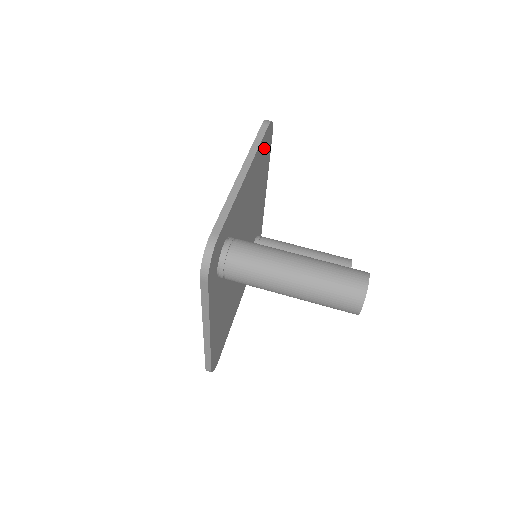
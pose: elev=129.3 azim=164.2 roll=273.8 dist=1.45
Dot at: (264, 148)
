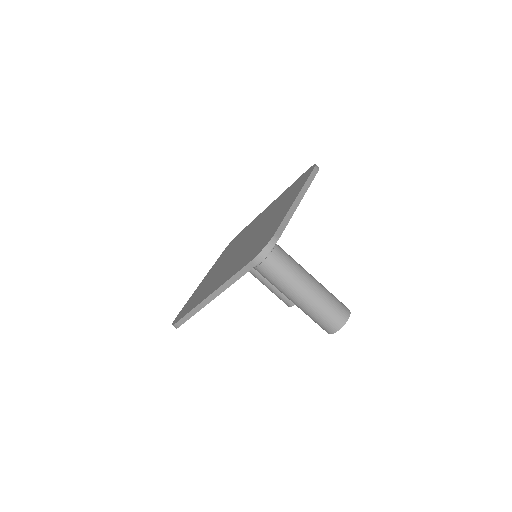
Dot at: occluded
